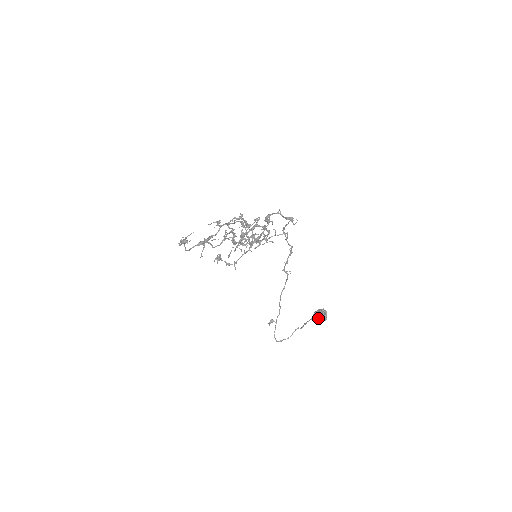
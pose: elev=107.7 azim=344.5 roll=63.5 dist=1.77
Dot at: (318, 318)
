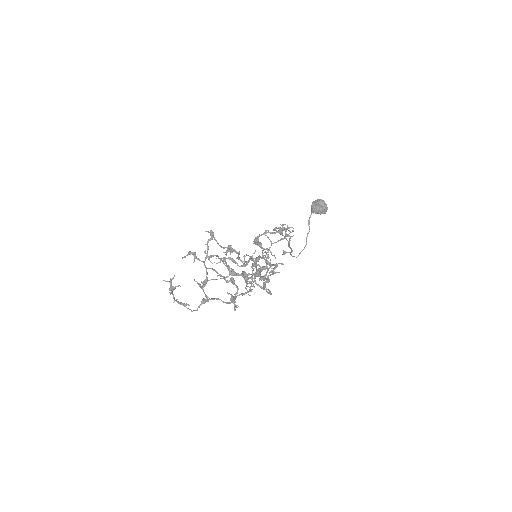
Dot at: occluded
